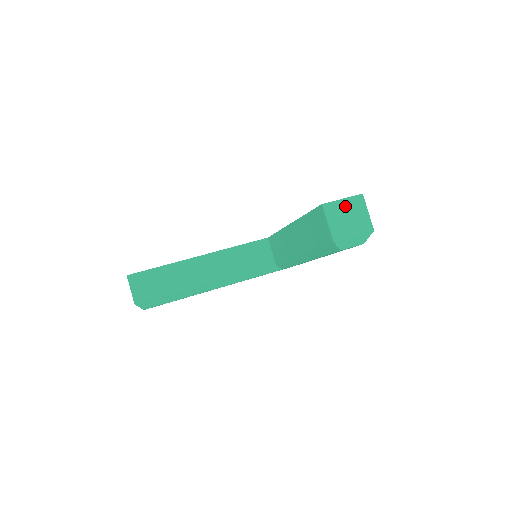
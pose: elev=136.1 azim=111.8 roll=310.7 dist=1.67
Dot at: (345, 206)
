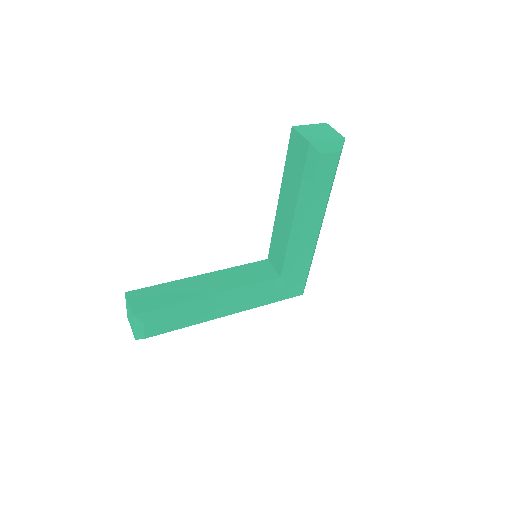
Dot at: (313, 127)
